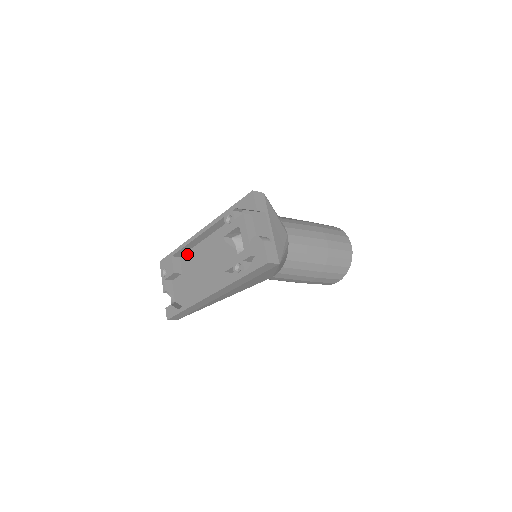
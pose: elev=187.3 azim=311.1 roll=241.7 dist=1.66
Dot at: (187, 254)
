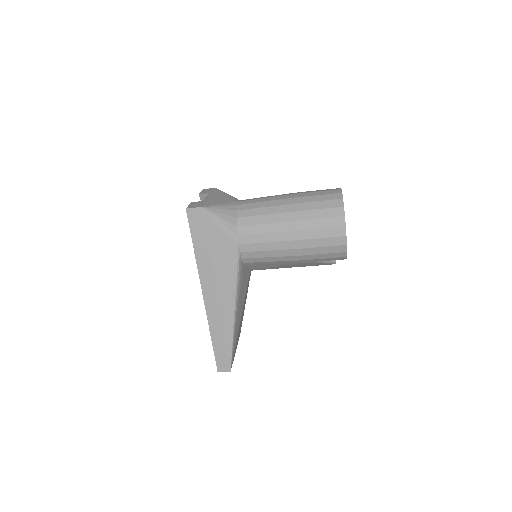
Dot at: occluded
